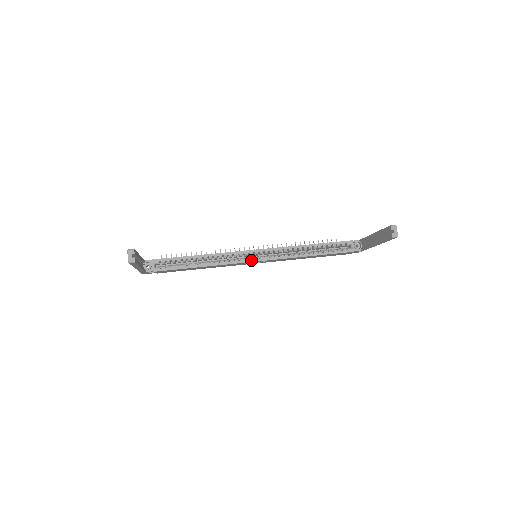
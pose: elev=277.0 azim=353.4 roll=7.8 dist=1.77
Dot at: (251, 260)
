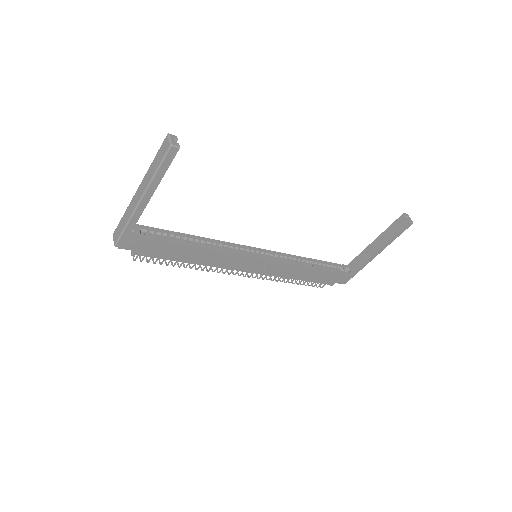
Dot at: (254, 256)
